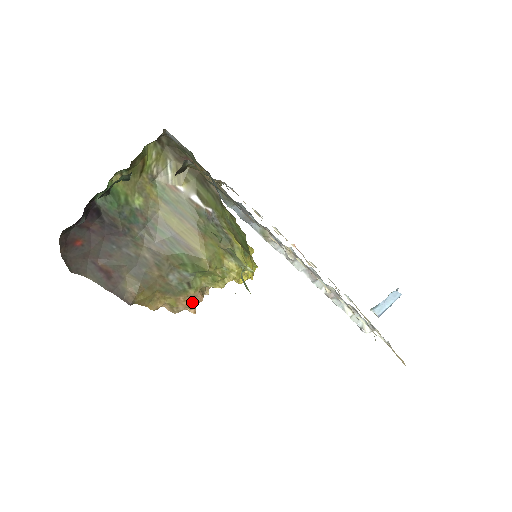
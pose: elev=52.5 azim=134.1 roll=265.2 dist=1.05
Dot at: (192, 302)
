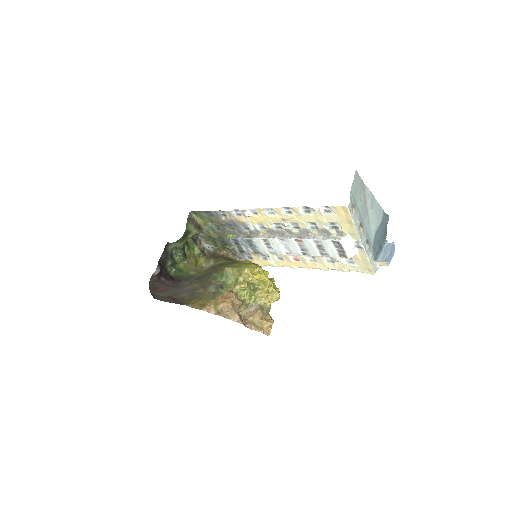
Dot at: (227, 298)
